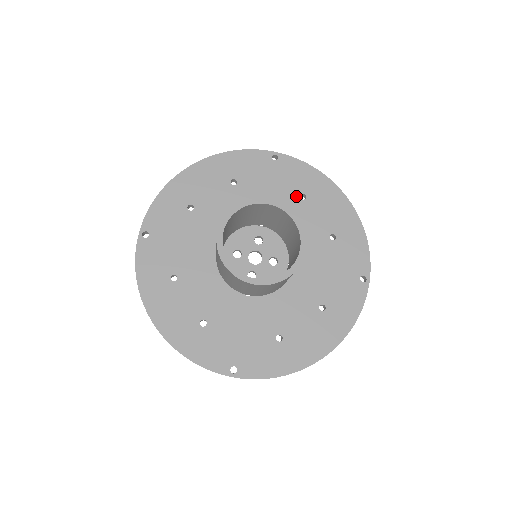
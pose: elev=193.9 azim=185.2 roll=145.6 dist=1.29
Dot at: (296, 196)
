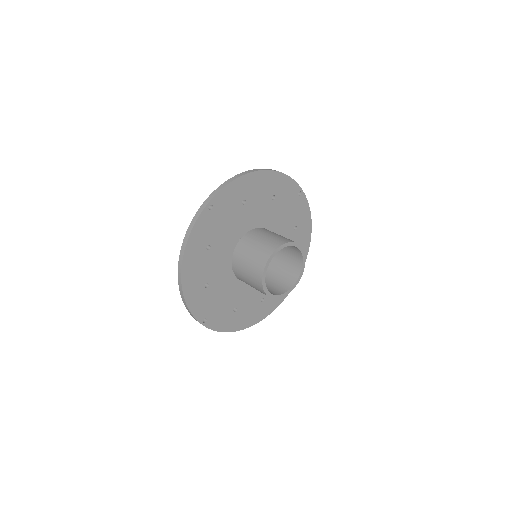
Dot at: (293, 226)
